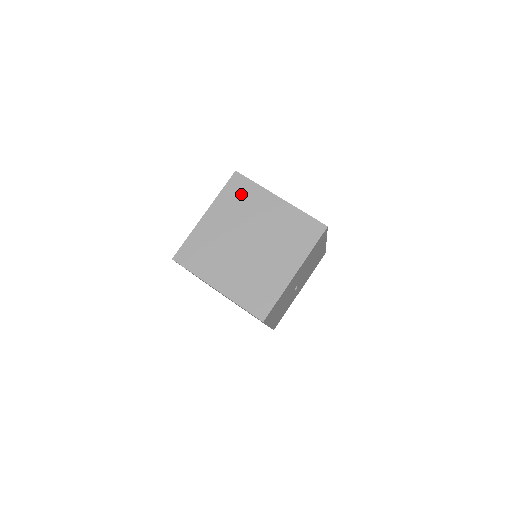
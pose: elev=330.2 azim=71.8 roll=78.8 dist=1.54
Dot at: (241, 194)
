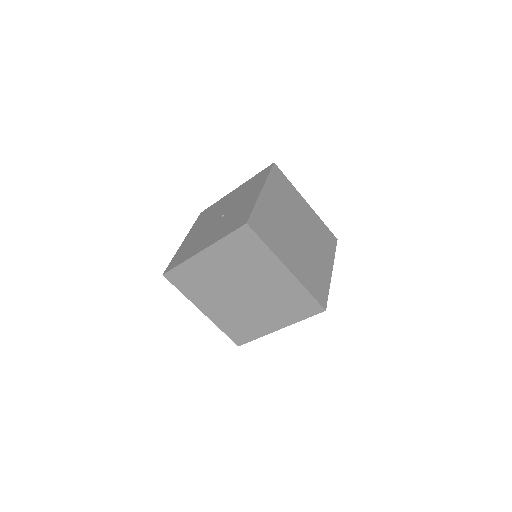
Dot at: (246, 249)
